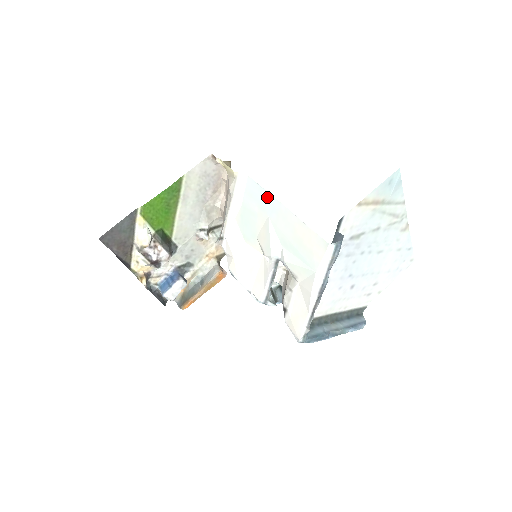
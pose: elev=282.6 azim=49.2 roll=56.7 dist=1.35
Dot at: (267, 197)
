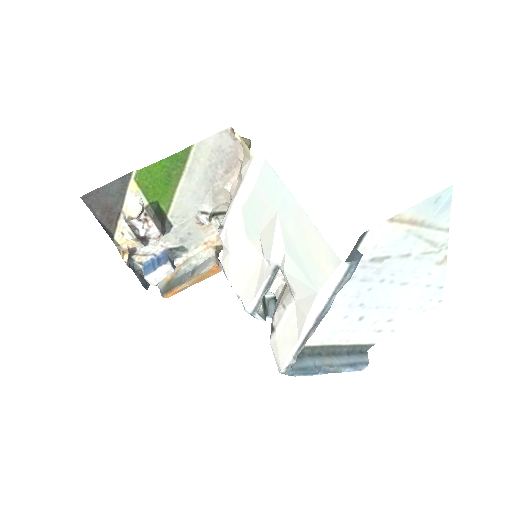
Dot at: (281, 188)
